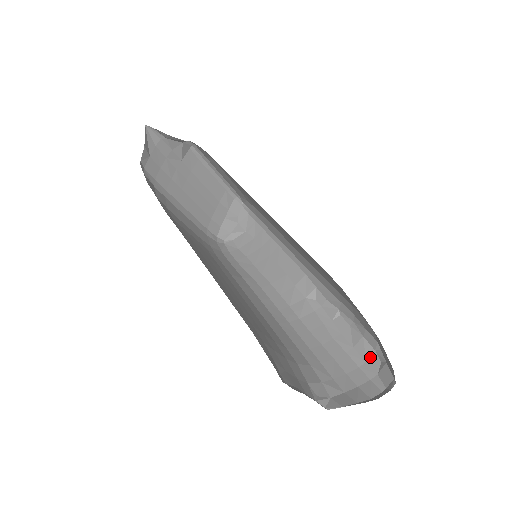
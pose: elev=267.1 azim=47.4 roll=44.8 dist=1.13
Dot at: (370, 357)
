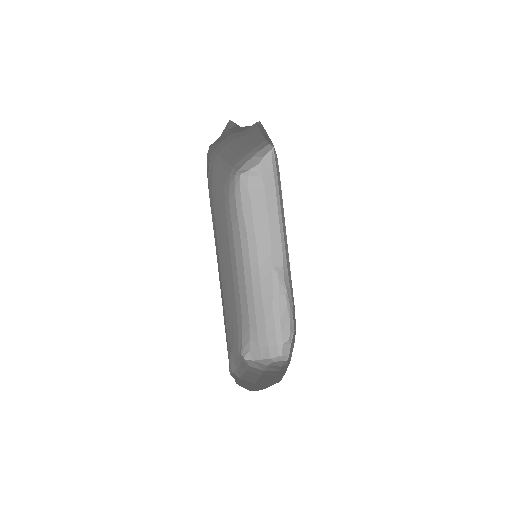
Dot at: (285, 332)
